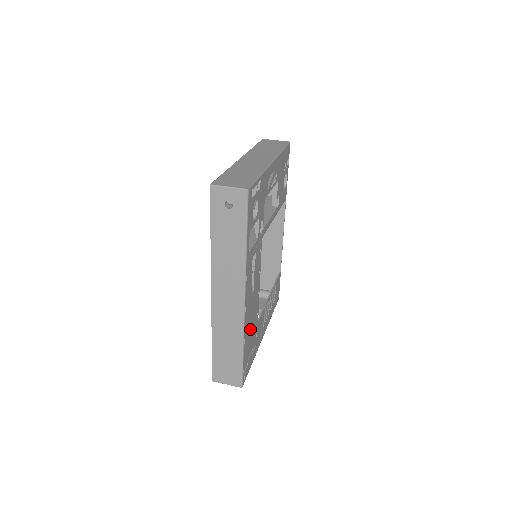
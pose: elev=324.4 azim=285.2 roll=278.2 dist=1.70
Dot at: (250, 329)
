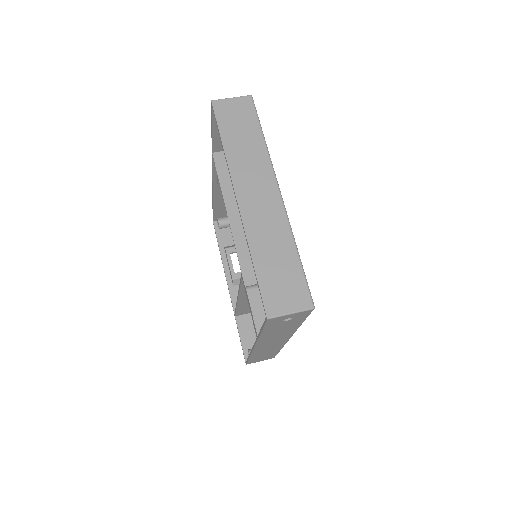
Dot at: occluded
